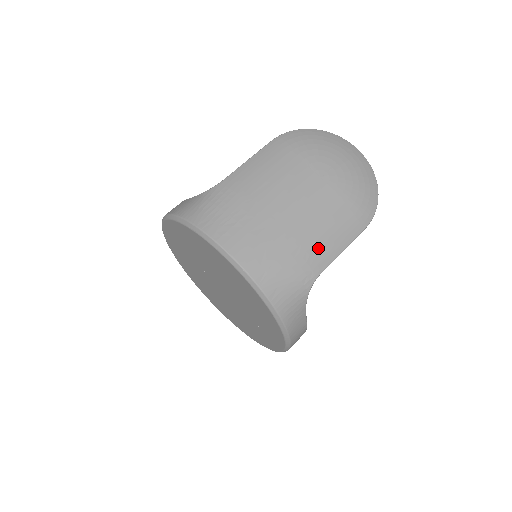
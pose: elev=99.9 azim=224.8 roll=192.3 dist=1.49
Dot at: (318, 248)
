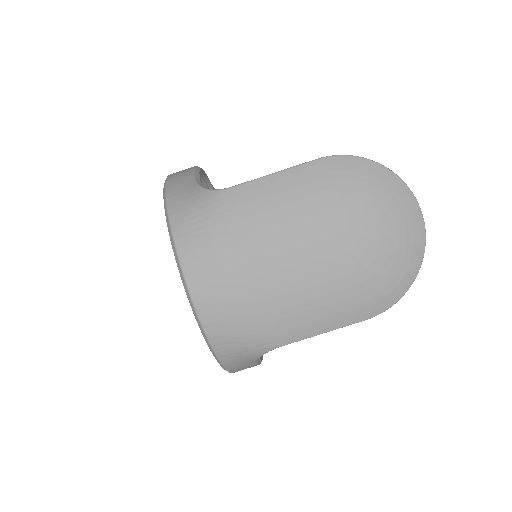
Dot at: (294, 321)
